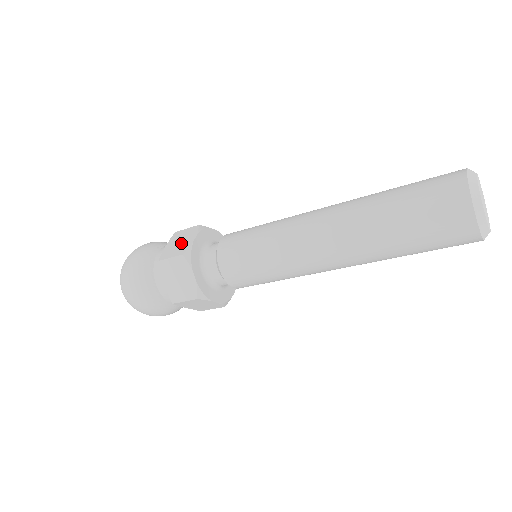
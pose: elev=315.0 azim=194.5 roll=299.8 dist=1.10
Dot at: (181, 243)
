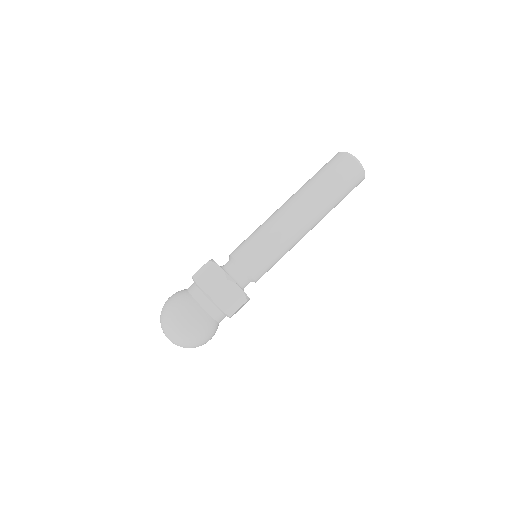
Dot at: (212, 276)
